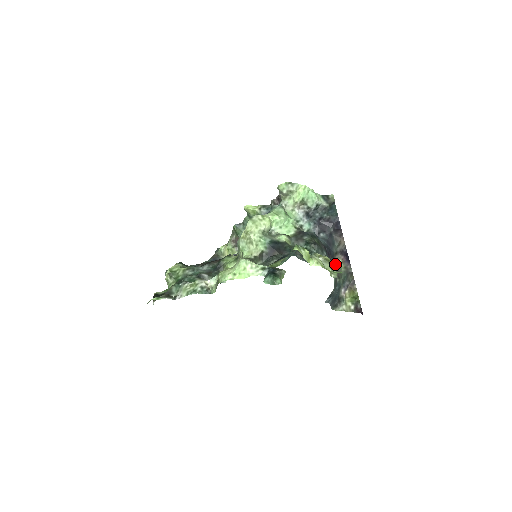
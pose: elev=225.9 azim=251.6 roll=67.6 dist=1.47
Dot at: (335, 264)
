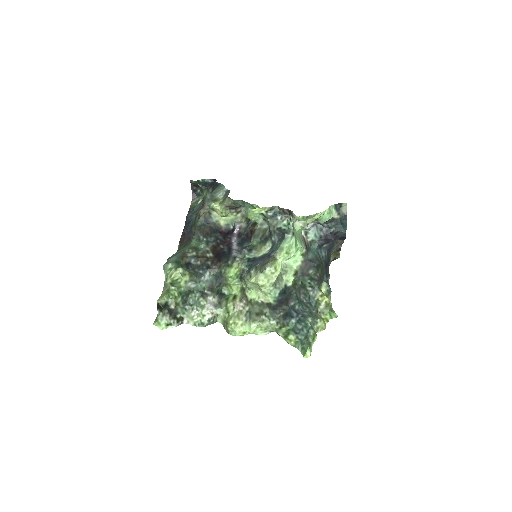
Dot at: occluded
